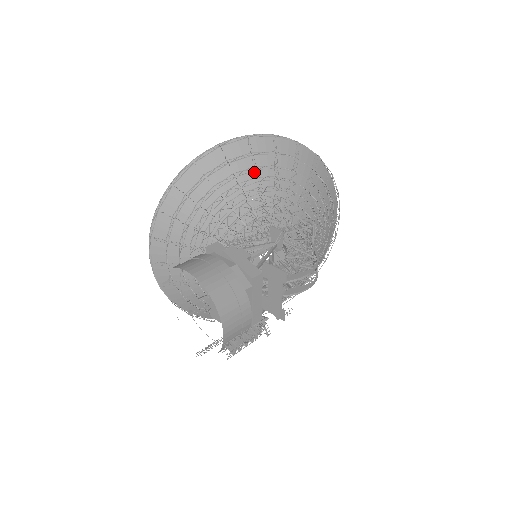
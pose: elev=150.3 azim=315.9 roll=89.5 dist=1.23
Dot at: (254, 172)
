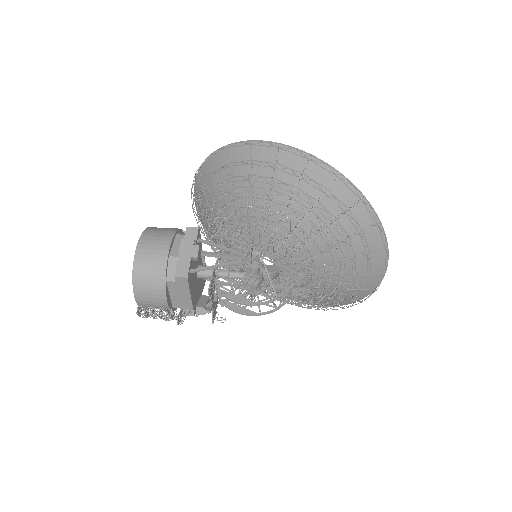
Dot at: occluded
